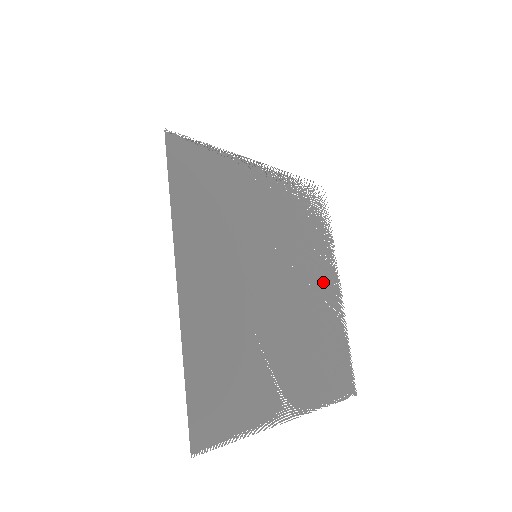
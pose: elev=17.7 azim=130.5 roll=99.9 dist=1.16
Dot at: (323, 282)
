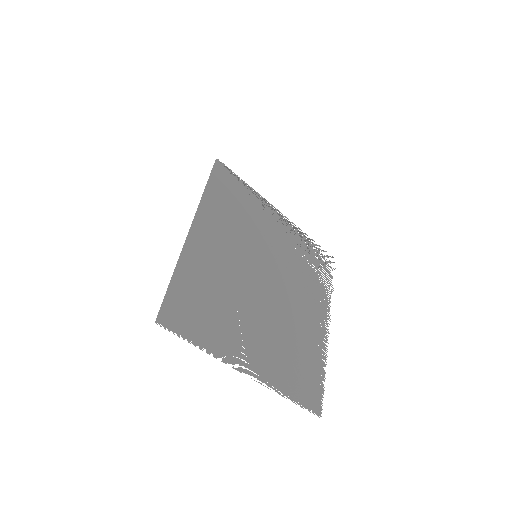
Dot at: (312, 313)
